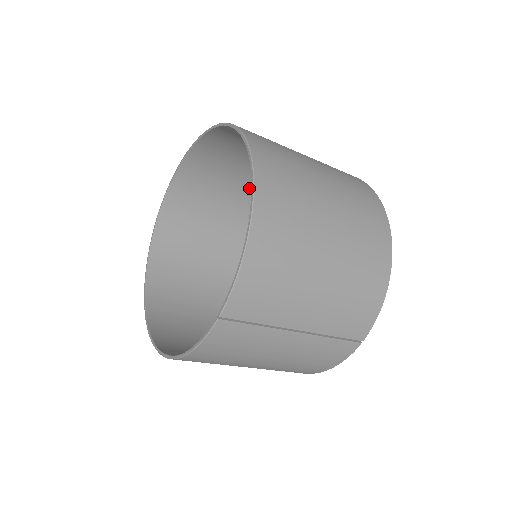
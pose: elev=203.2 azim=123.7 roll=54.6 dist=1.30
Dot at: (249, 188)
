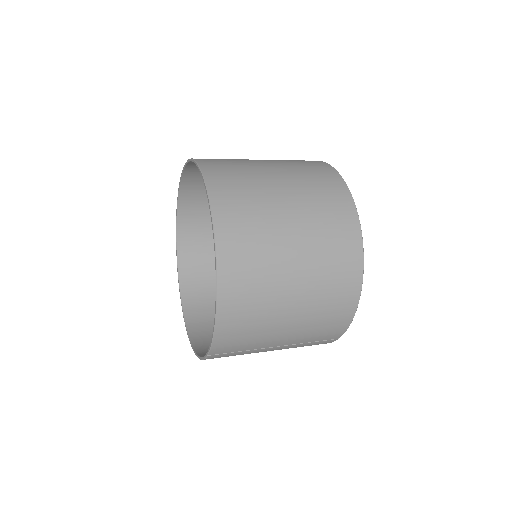
Dot at: occluded
